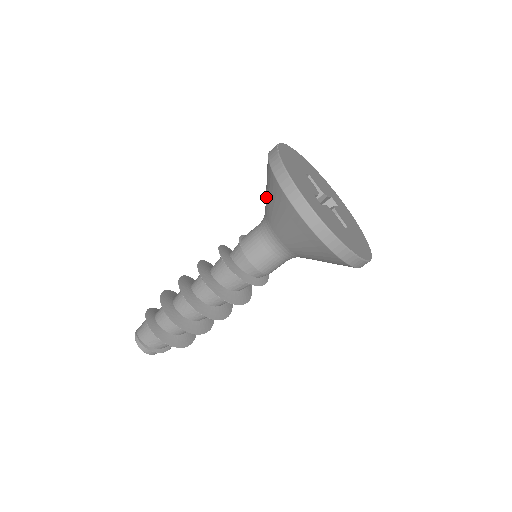
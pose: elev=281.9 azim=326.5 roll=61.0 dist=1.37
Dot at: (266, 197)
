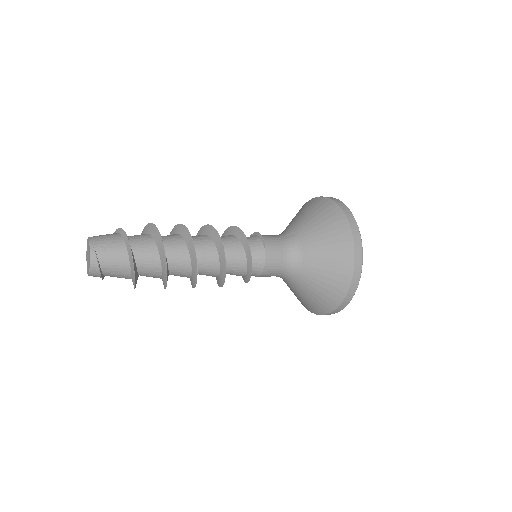
Dot at: (317, 239)
